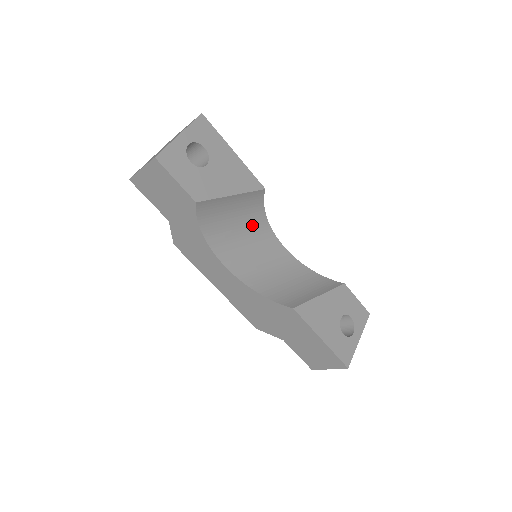
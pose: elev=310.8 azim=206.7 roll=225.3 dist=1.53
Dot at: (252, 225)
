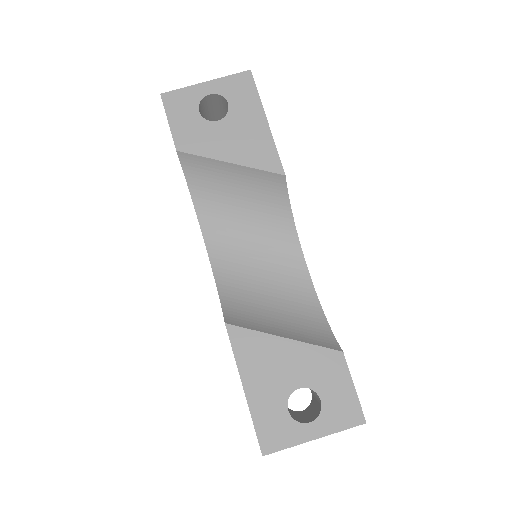
Dot at: (267, 218)
